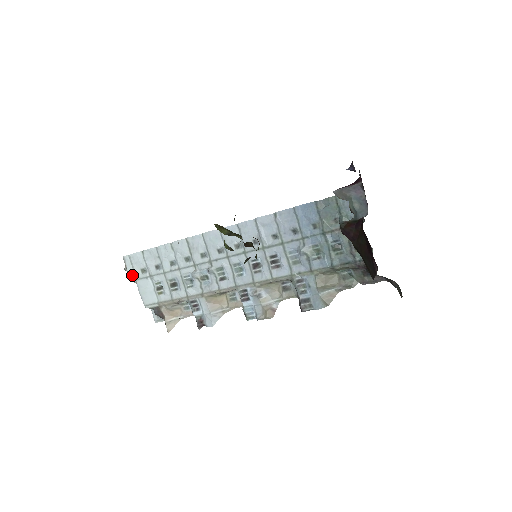
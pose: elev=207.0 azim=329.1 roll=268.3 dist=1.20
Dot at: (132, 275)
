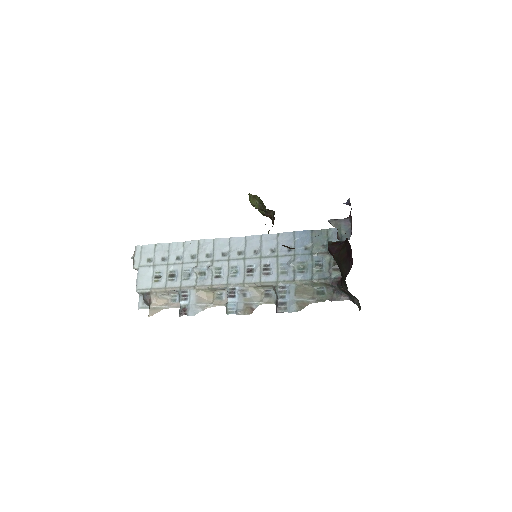
Dot at: (137, 262)
